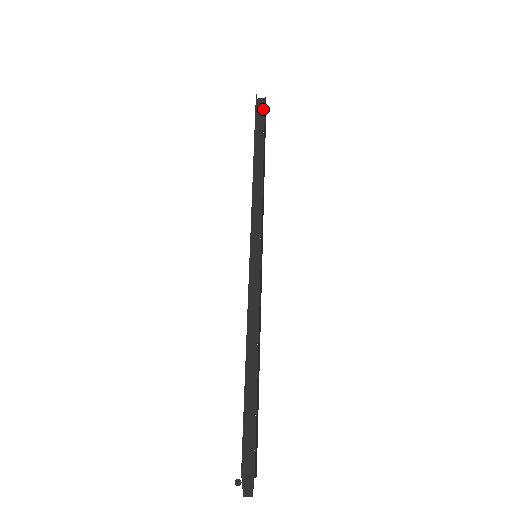
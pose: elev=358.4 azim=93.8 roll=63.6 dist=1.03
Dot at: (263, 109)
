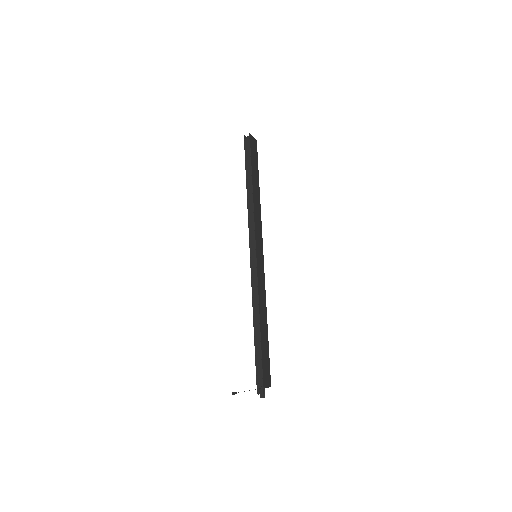
Dot at: (249, 147)
